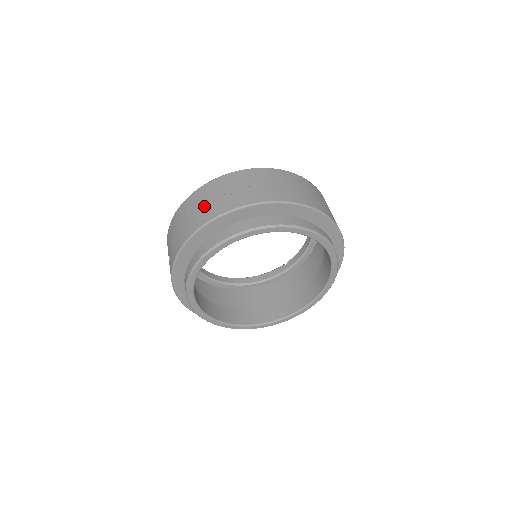
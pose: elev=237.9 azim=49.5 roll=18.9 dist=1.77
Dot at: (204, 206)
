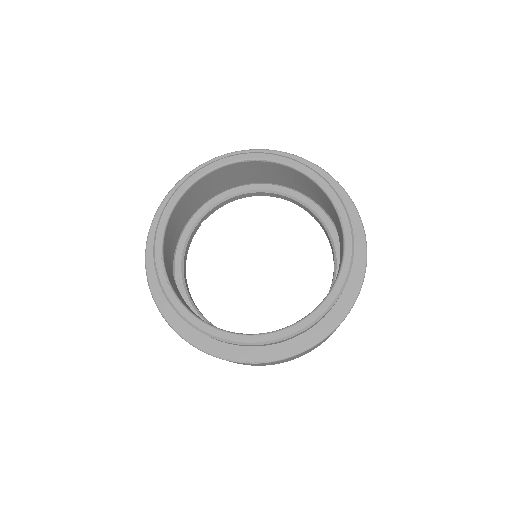
Dot at: occluded
